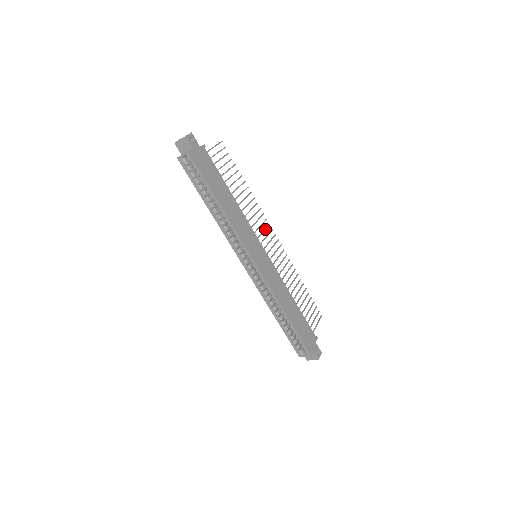
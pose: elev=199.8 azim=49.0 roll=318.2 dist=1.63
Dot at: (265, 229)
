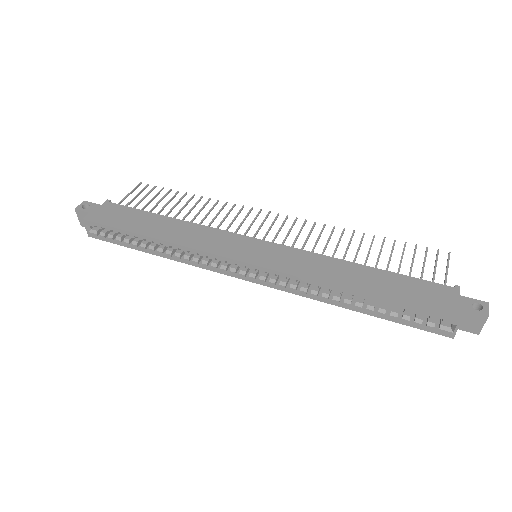
Dot at: (254, 219)
